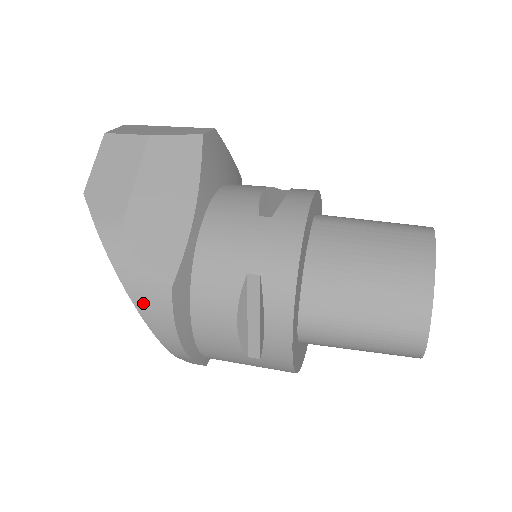
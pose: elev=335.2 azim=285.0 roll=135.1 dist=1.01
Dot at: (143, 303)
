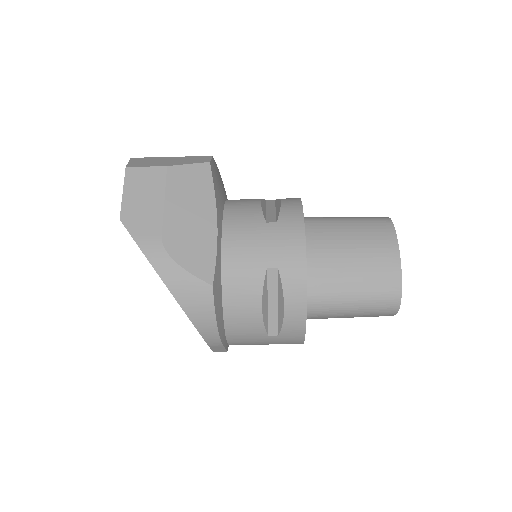
Dot at: (188, 303)
